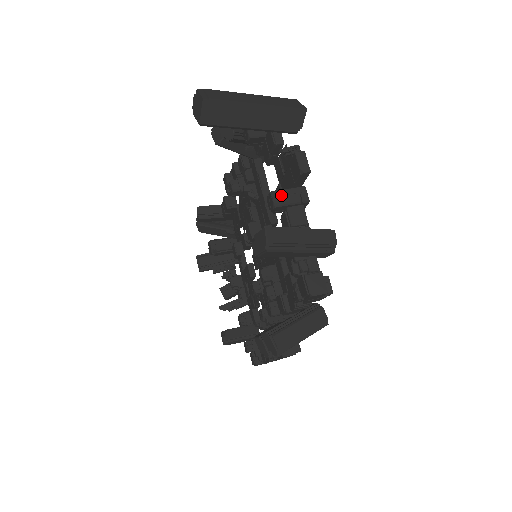
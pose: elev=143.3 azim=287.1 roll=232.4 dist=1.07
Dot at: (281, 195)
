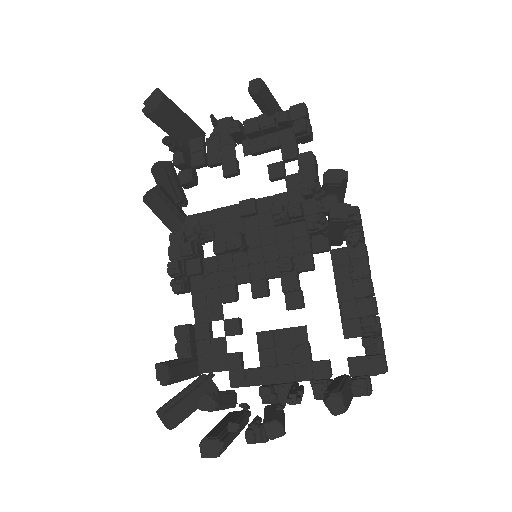
Dot at: occluded
